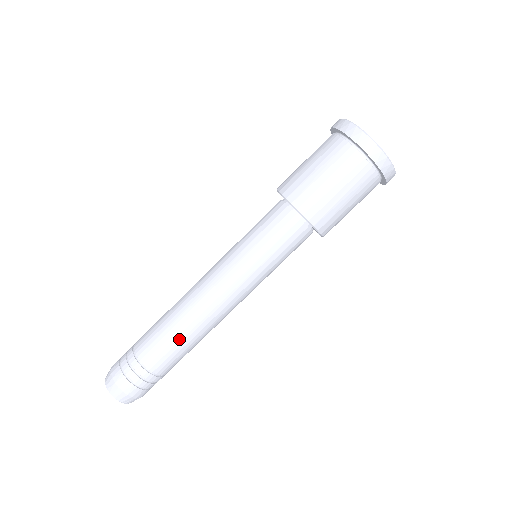
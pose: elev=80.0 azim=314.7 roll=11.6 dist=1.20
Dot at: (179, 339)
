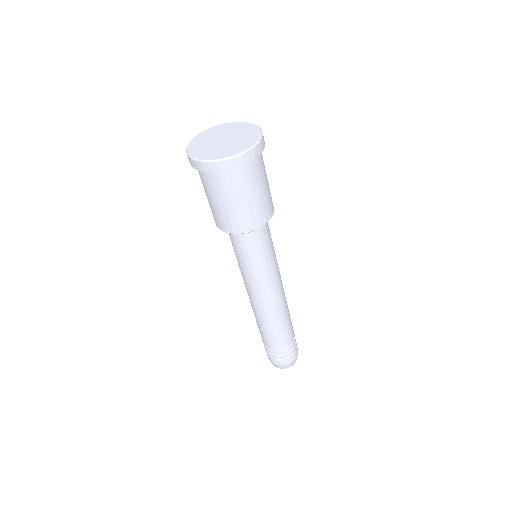
Dot at: (263, 328)
